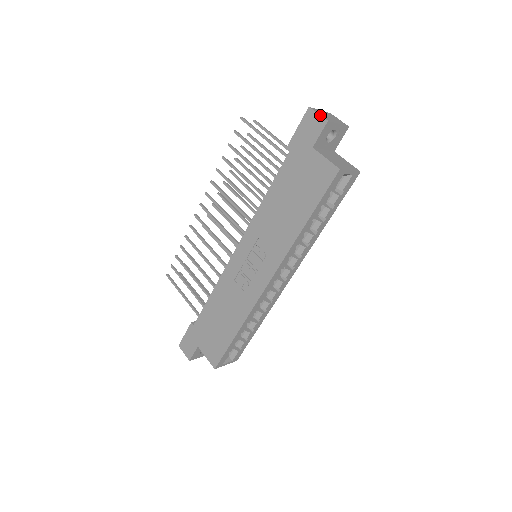
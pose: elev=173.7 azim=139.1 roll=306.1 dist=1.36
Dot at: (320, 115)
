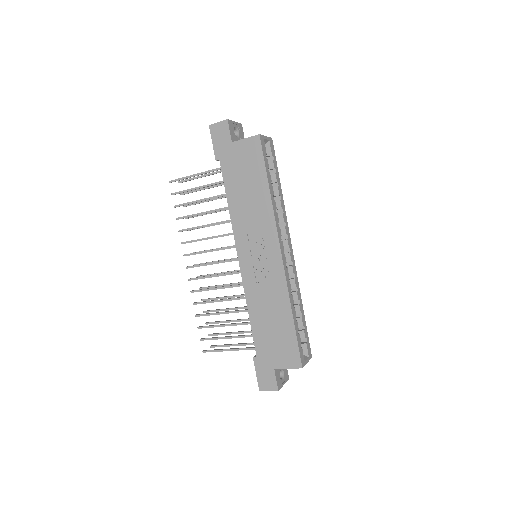
Dot at: (220, 121)
